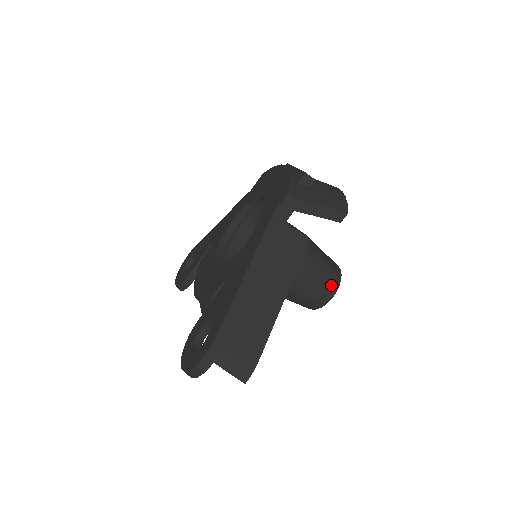
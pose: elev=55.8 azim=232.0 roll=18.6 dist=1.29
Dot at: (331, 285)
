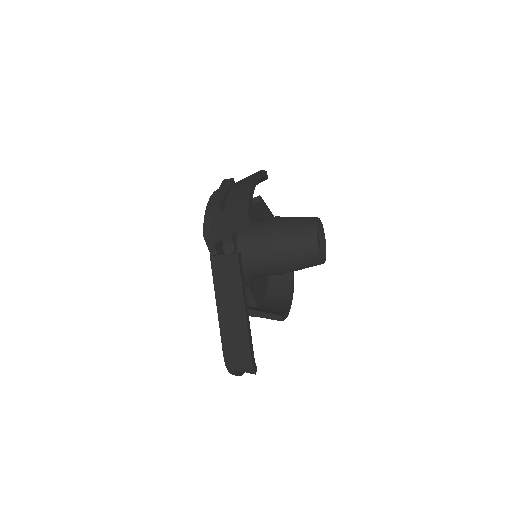
Dot at: (308, 248)
